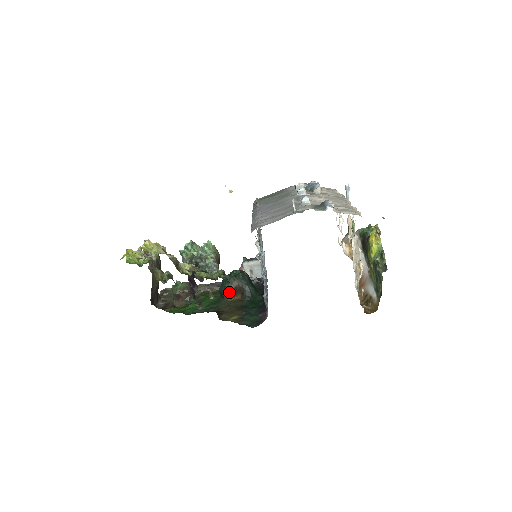
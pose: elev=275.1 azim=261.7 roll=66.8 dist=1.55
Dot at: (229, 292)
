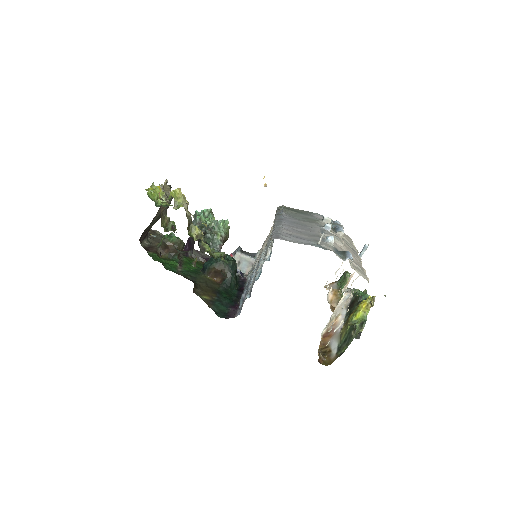
Dot at: (212, 271)
